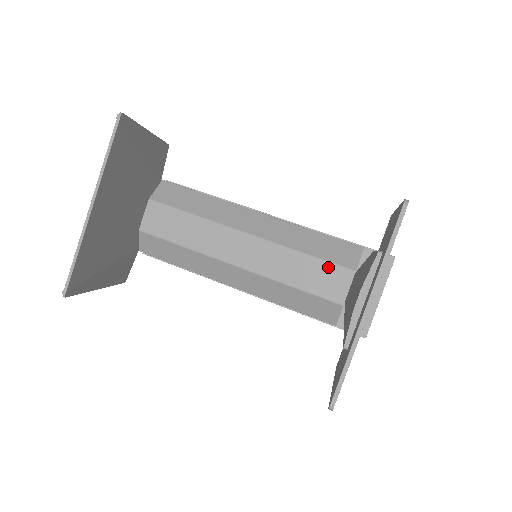
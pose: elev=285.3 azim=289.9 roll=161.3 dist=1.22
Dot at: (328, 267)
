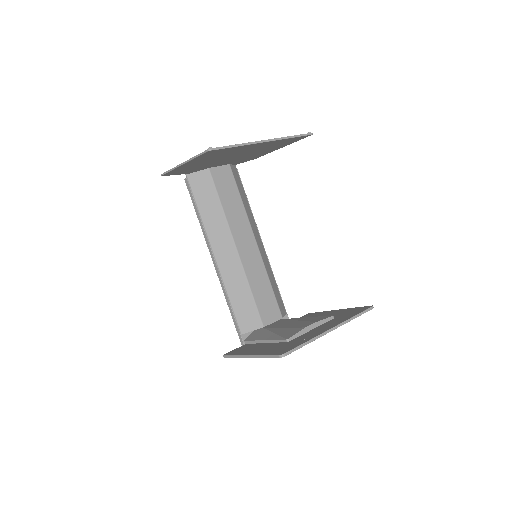
Dot at: (274, 302)
